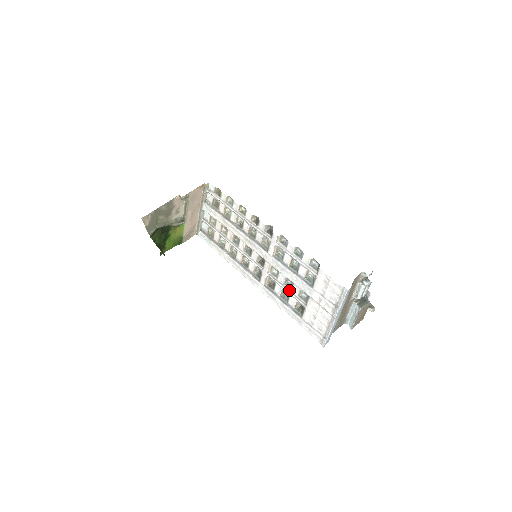
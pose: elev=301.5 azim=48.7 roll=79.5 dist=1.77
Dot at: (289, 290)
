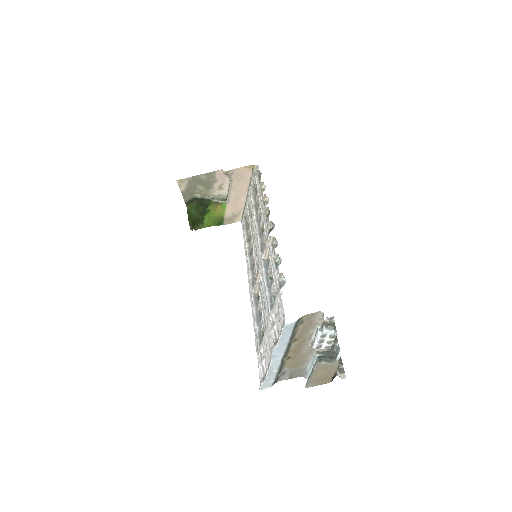
Dot at: (263, 306)
